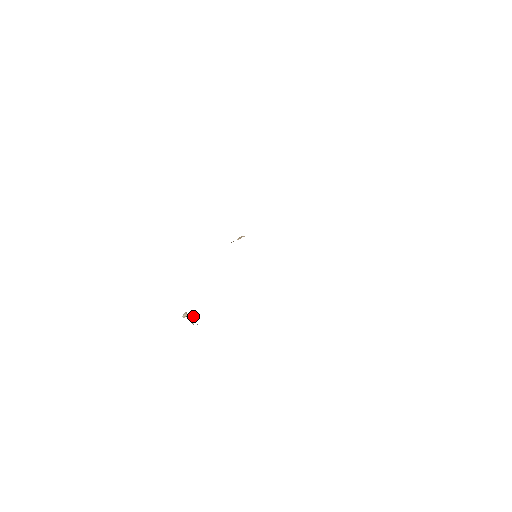
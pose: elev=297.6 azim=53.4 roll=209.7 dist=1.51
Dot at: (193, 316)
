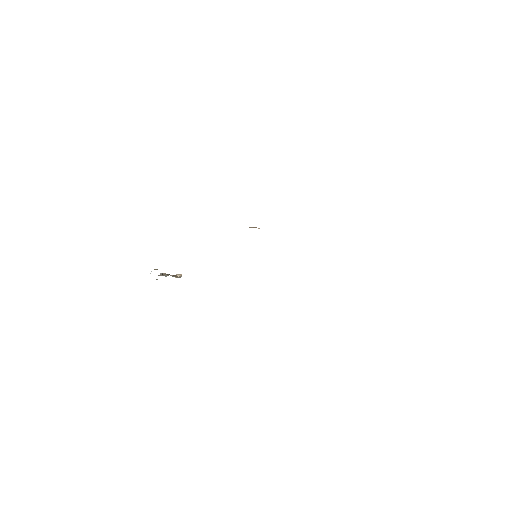
Dot at: occluded
